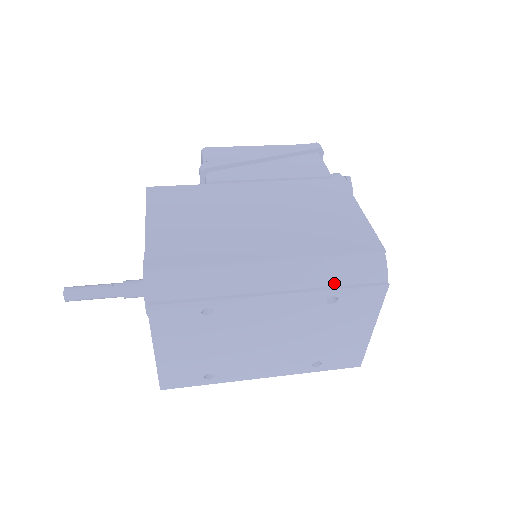
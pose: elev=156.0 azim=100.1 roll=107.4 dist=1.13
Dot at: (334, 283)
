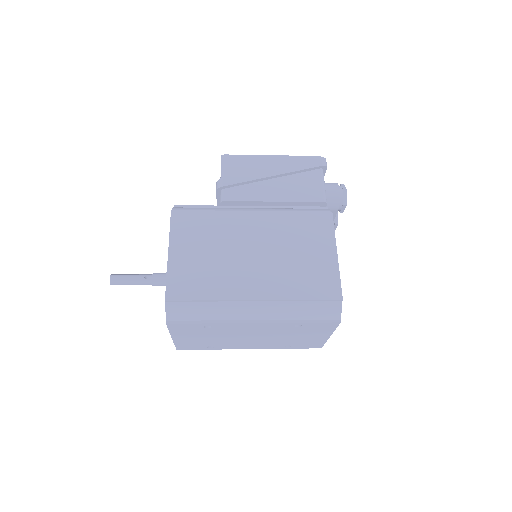
Dot at: (300, 318)
